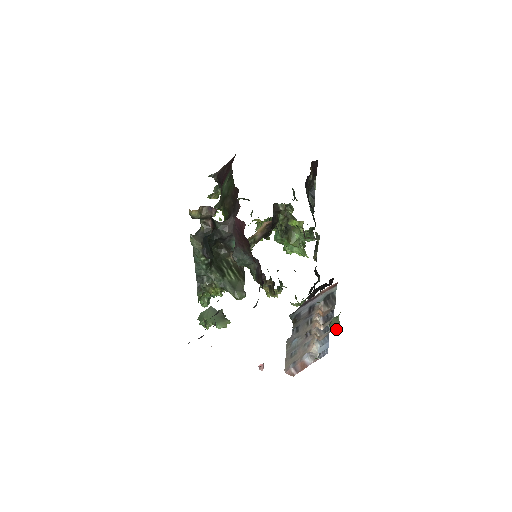
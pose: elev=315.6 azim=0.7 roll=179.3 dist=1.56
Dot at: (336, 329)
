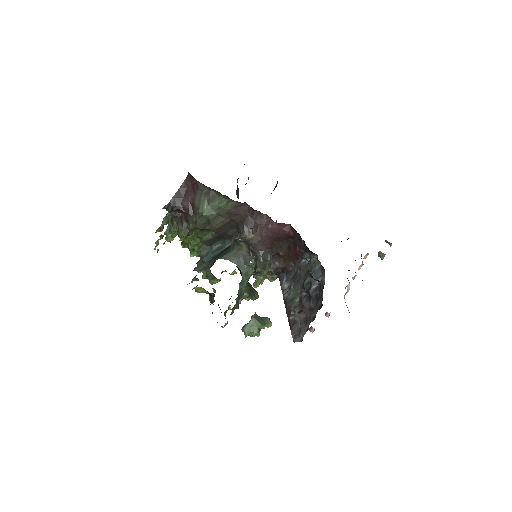
Dot at: occluded
